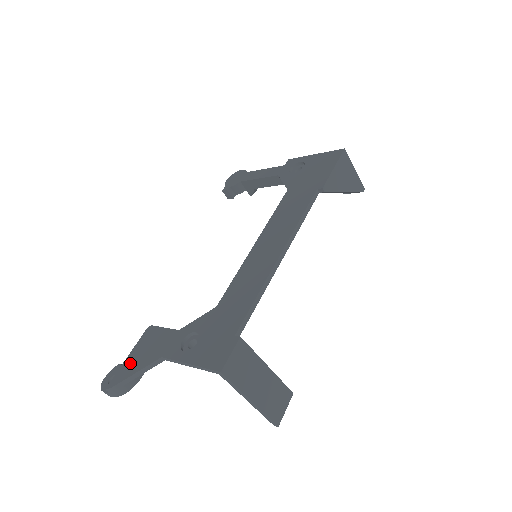
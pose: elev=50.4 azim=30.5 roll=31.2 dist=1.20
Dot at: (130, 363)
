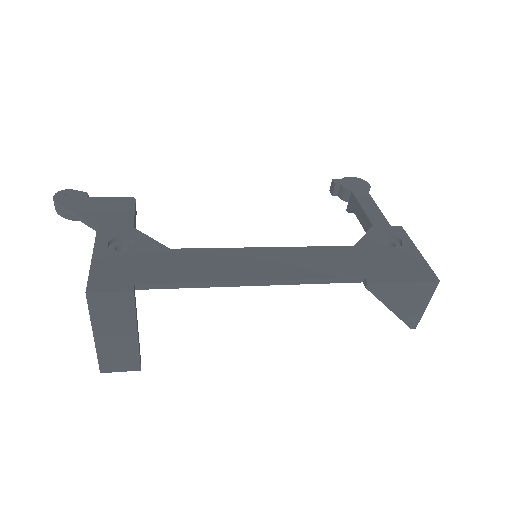
Dot at: (86, 203)
